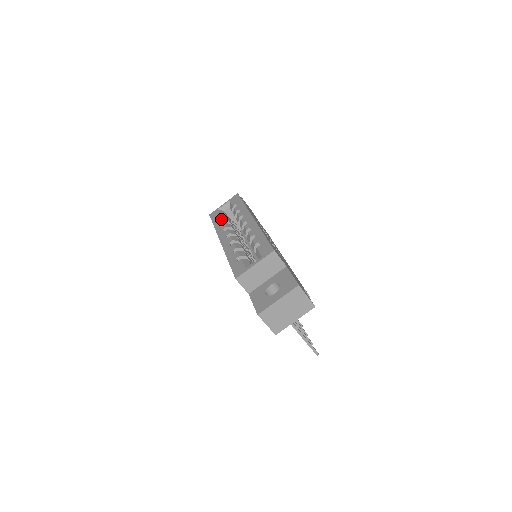
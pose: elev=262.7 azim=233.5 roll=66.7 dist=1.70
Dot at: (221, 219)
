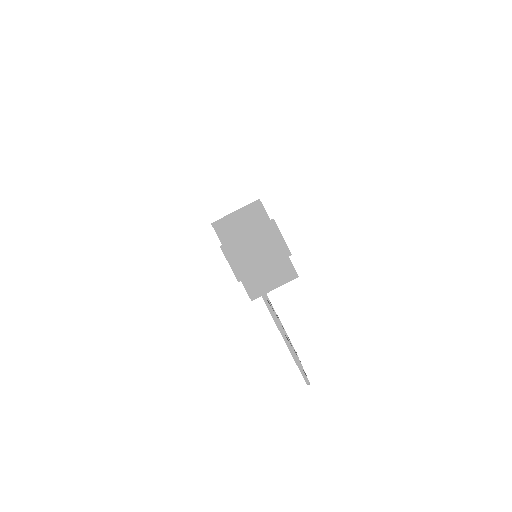
Dot at: occluded
